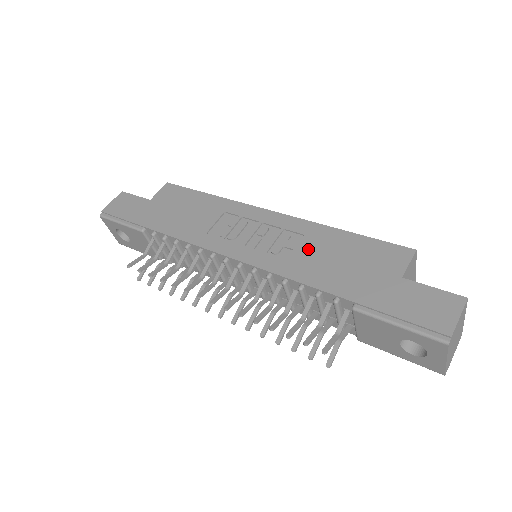
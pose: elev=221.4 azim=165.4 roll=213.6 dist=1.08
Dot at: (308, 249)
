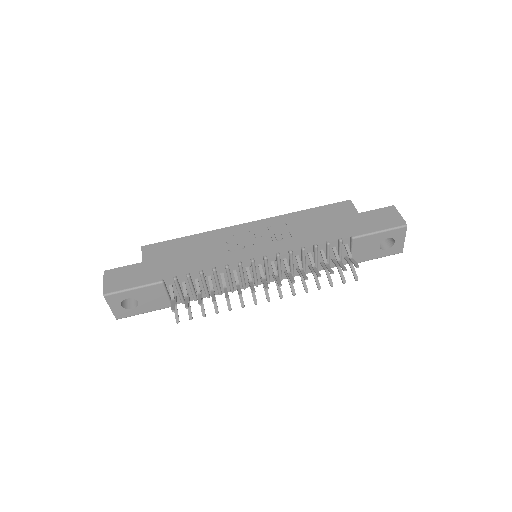
Dot at: (297, 227)
